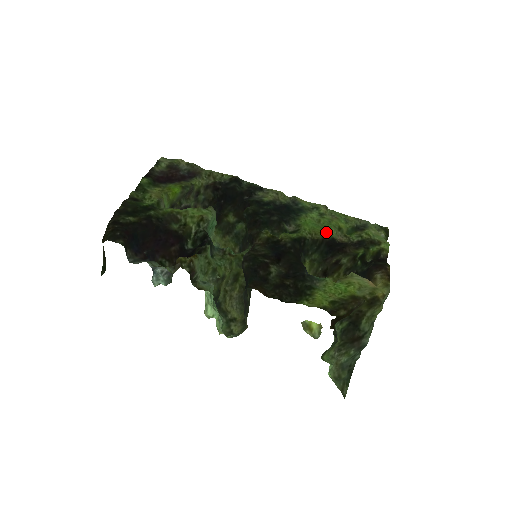
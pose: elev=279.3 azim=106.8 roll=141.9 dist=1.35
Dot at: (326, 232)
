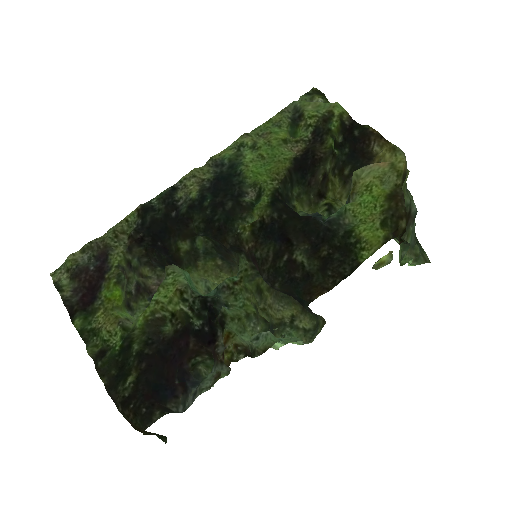
Dot at: (282, 160)
